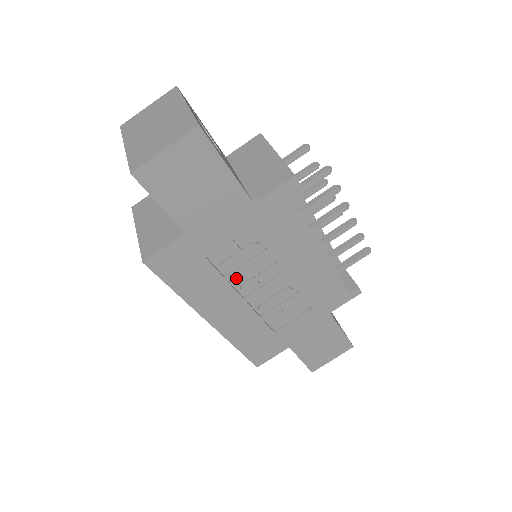
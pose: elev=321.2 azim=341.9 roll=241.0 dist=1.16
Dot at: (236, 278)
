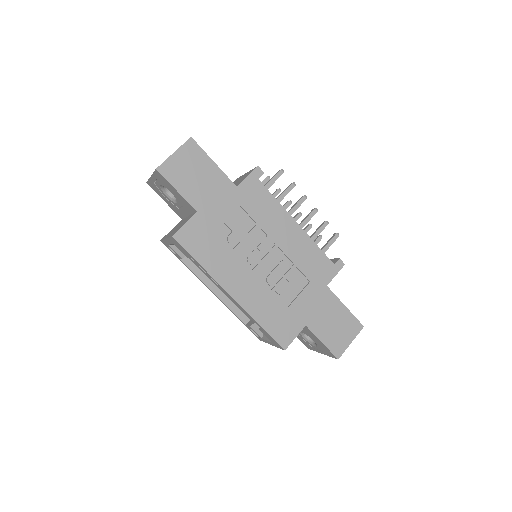
Dot at: (241, 252)
